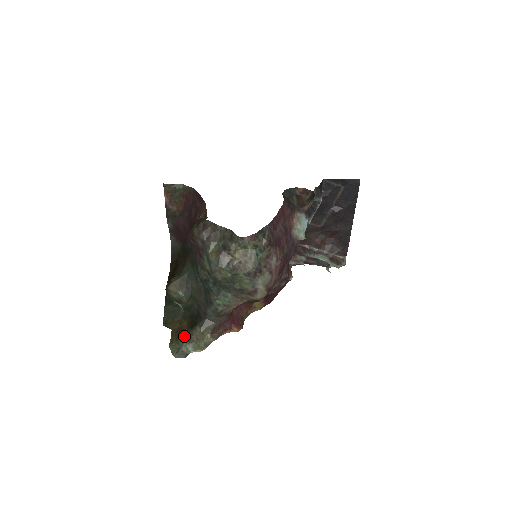
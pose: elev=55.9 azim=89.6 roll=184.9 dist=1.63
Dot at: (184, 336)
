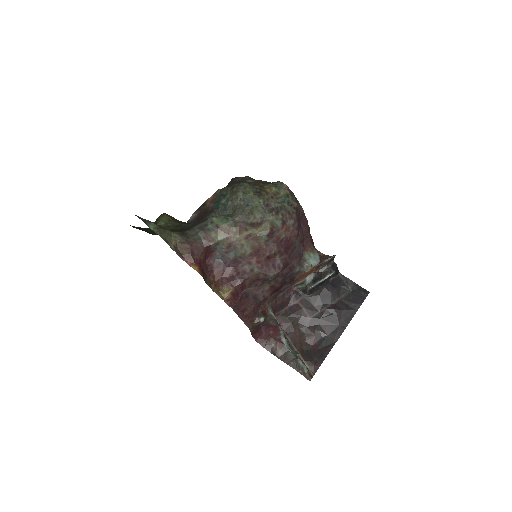
Dot at: occluded
